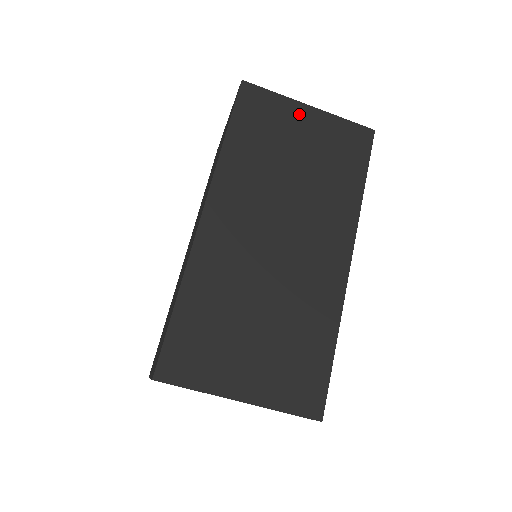
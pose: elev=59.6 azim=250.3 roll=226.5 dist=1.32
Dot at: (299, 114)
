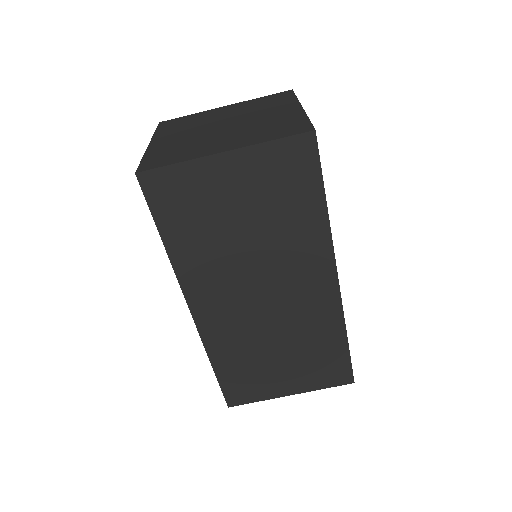
Dot at: (217, 171)
